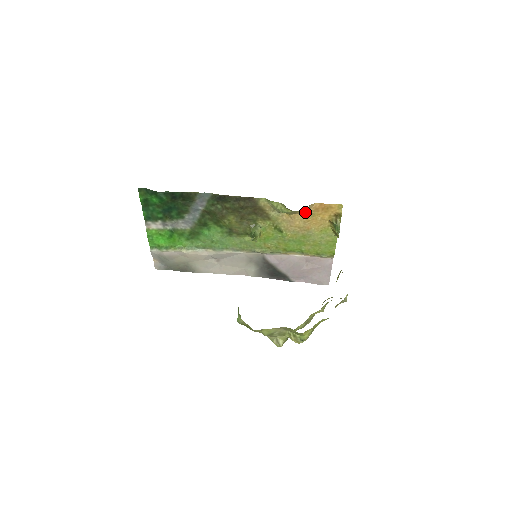
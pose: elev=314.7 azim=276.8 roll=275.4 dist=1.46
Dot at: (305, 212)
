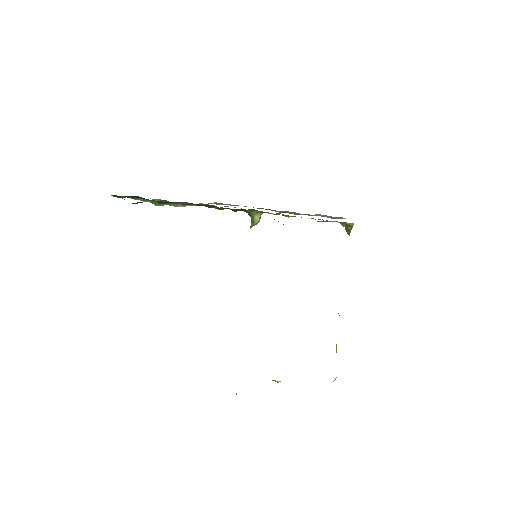
Dot at: occluded
